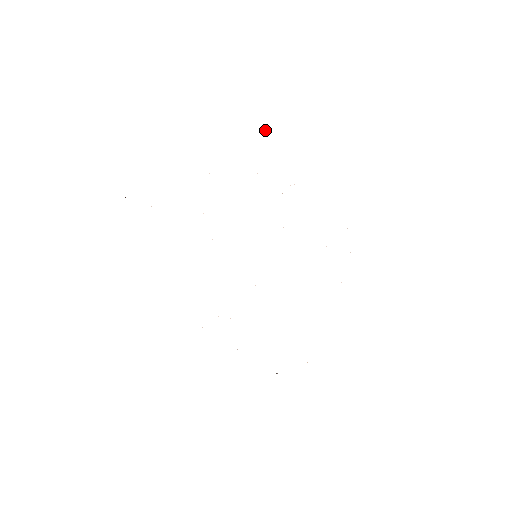
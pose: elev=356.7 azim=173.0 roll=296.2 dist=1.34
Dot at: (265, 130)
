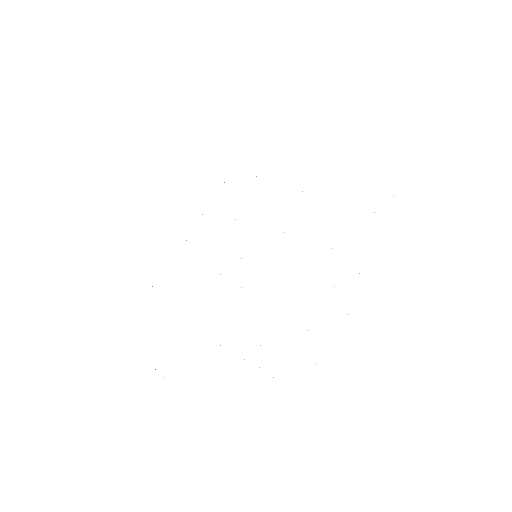
Dot at: occluded
